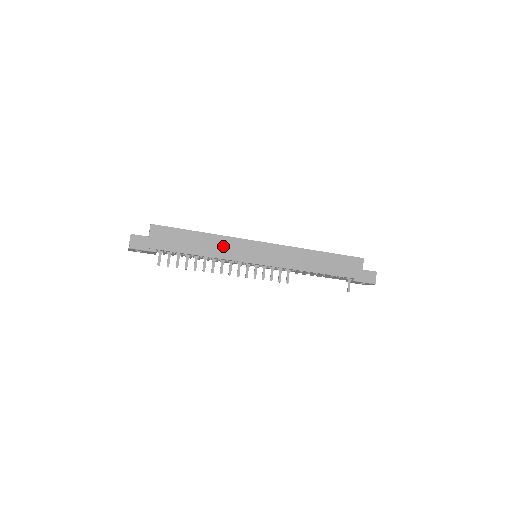
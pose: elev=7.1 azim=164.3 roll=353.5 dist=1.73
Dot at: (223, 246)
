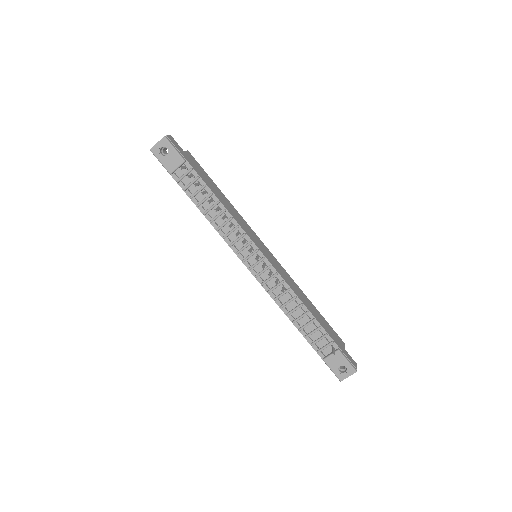
Dot at: (238, 216)
